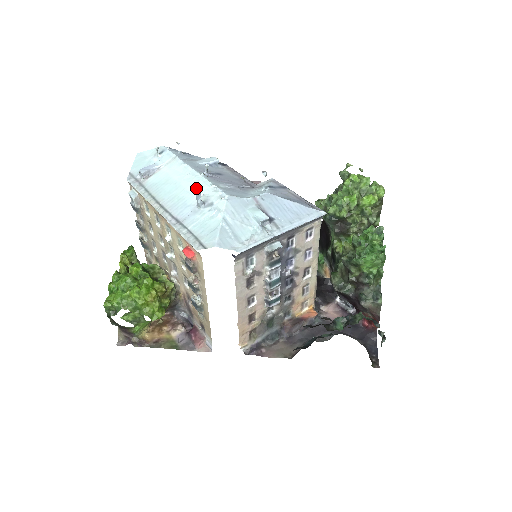
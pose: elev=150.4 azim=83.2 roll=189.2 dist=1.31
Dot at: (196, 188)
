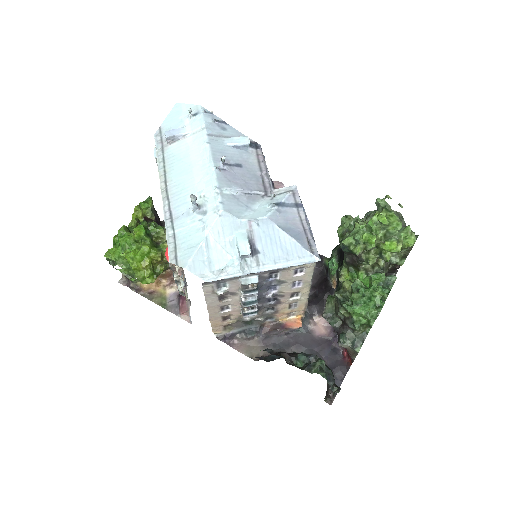
Dot at: (192, 194)
